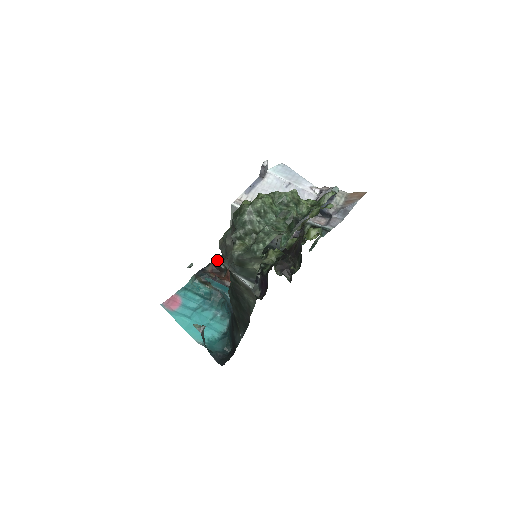
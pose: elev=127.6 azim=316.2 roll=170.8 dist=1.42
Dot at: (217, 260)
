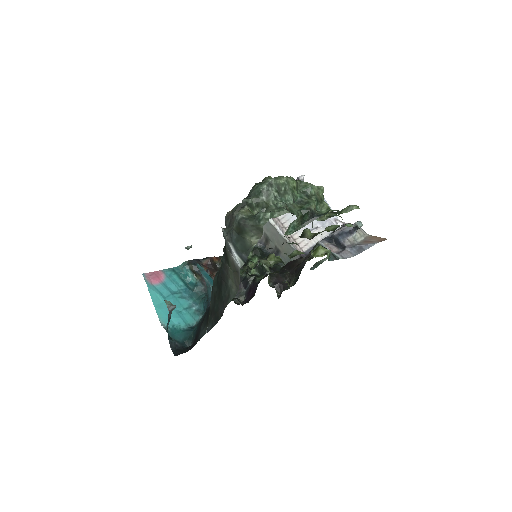
Dot at: (216, 258)
